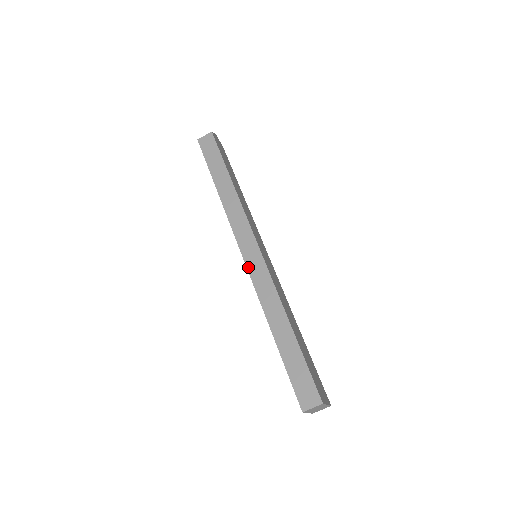
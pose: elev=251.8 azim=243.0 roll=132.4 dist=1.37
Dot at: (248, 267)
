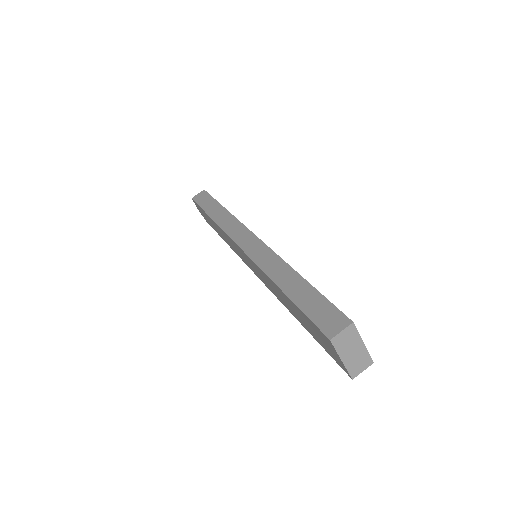
Dot at: (246, 252)
